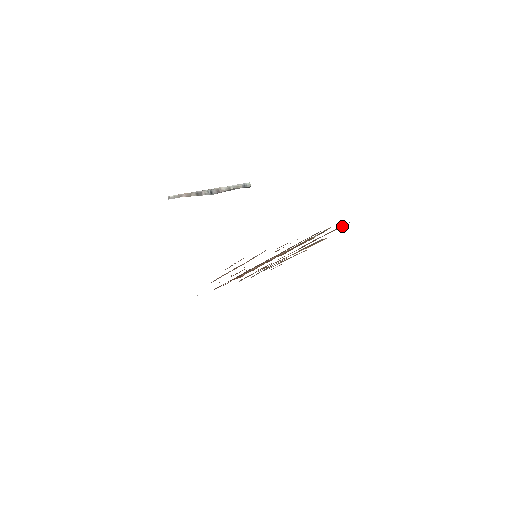
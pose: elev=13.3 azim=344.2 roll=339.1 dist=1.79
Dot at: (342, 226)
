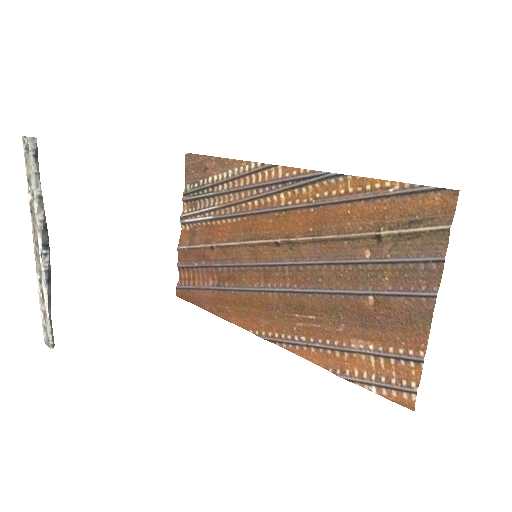
Dot at: (428, 196)
